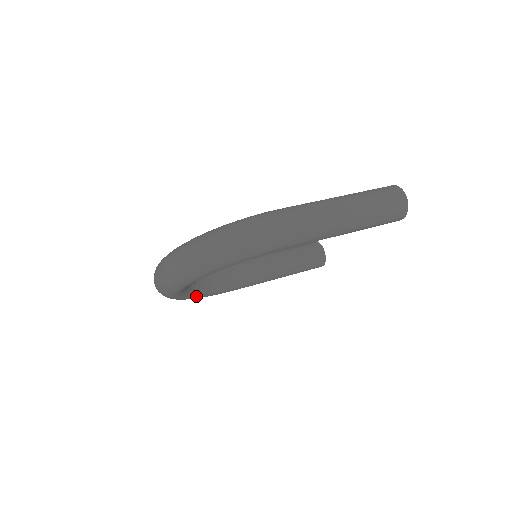
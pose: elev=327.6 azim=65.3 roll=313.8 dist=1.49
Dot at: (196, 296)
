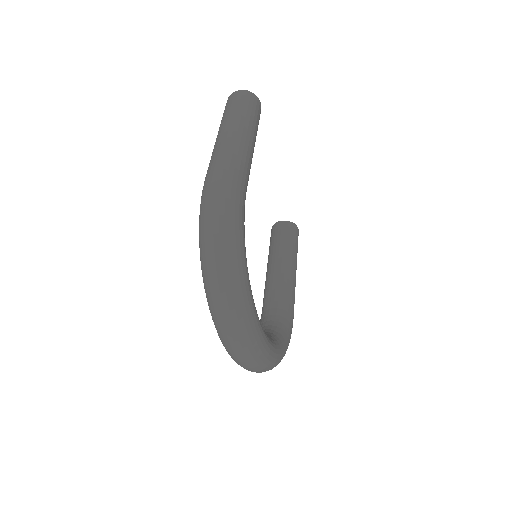
Dot at: (283, 343)
